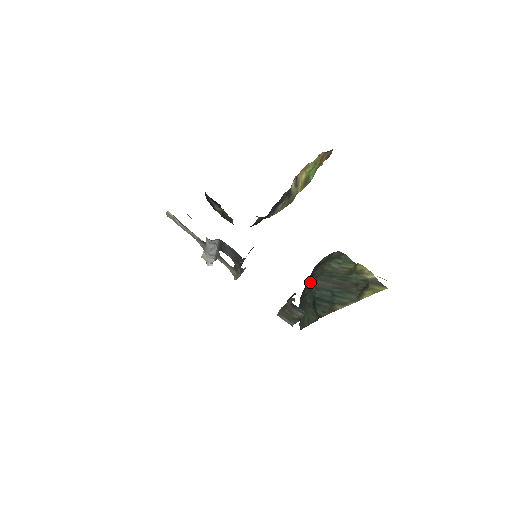
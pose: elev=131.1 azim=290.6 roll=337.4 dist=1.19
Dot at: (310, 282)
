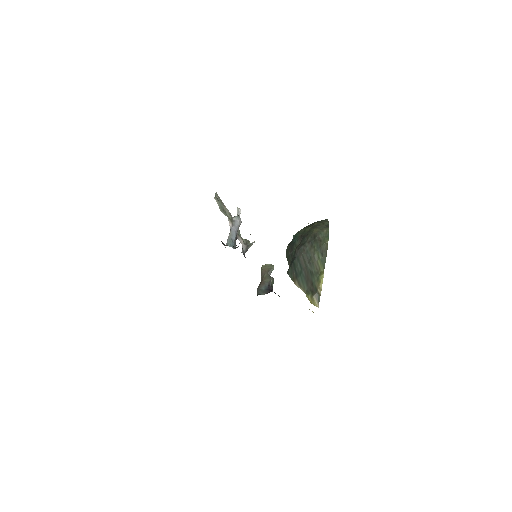
Dot at: (299, 248)
